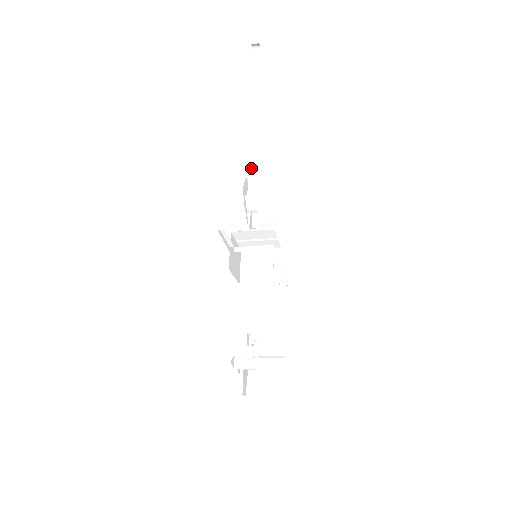
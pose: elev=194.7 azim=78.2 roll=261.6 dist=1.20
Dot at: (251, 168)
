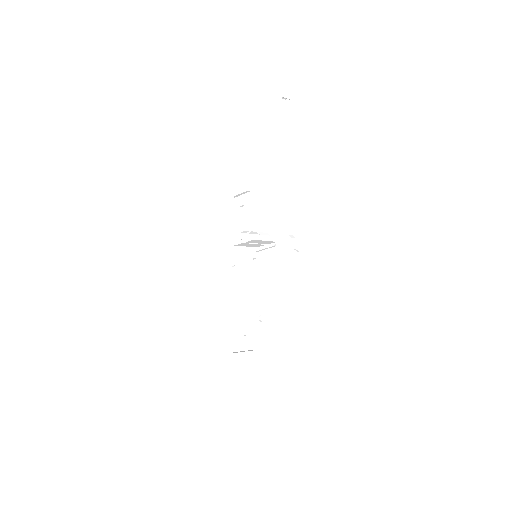
Dot at: (290, 203)
